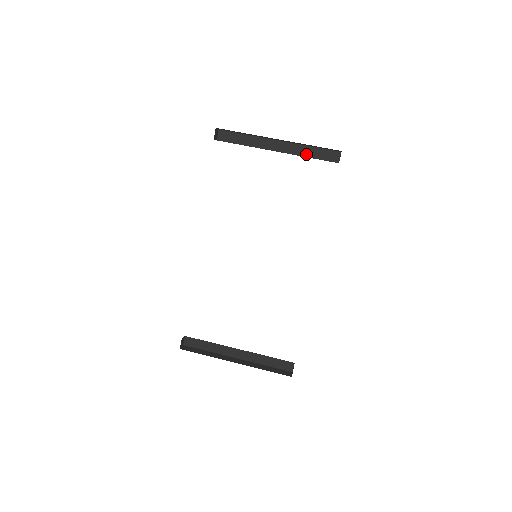
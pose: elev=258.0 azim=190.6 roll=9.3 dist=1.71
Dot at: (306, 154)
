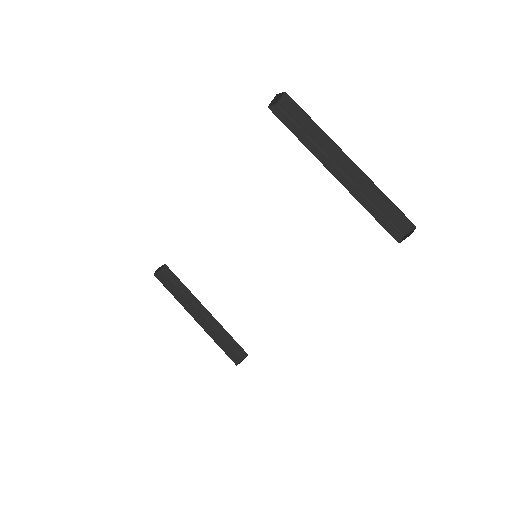
Dot at: (372, 198)
